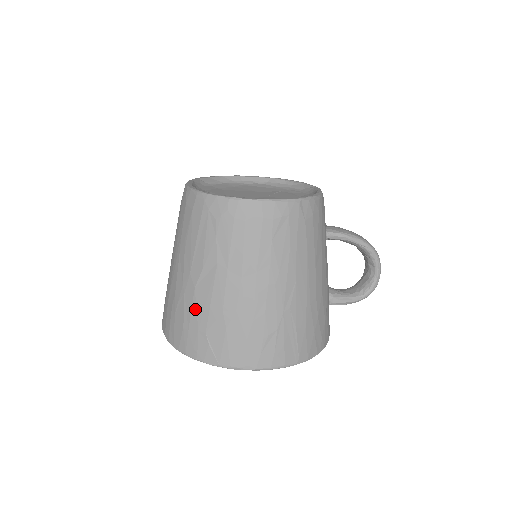
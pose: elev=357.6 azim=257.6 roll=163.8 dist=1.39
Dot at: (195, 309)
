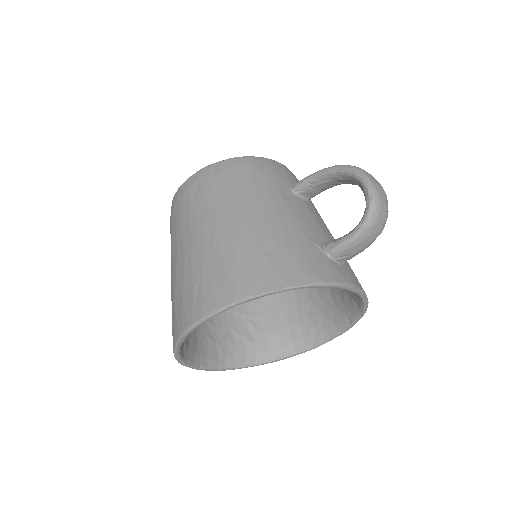
Dot at: occluded
